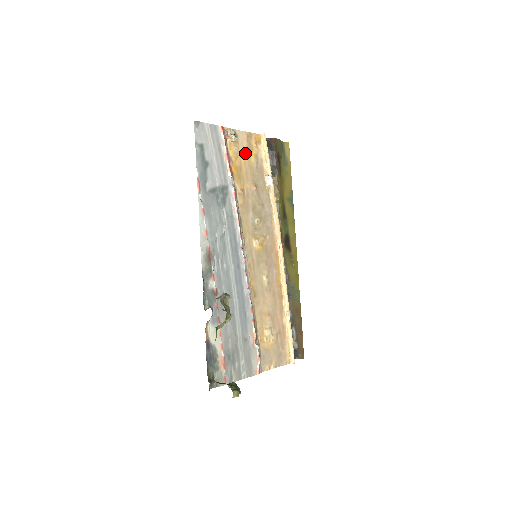
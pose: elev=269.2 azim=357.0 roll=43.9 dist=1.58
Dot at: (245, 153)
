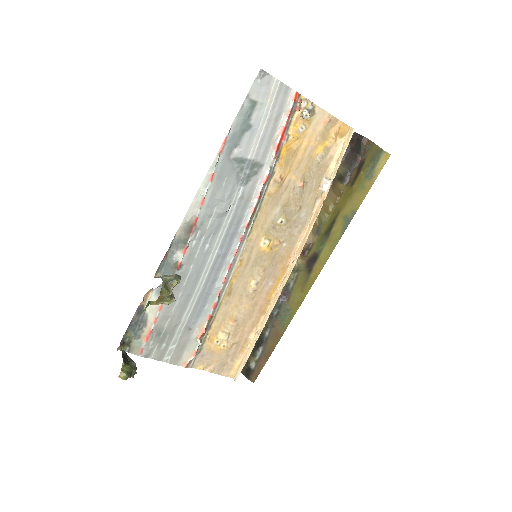
Dot at: (313, 139)
